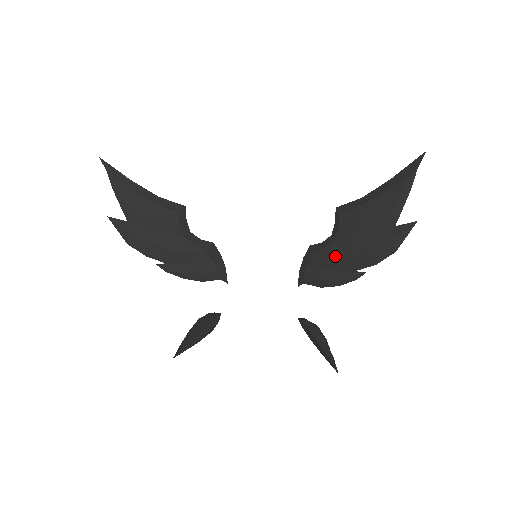
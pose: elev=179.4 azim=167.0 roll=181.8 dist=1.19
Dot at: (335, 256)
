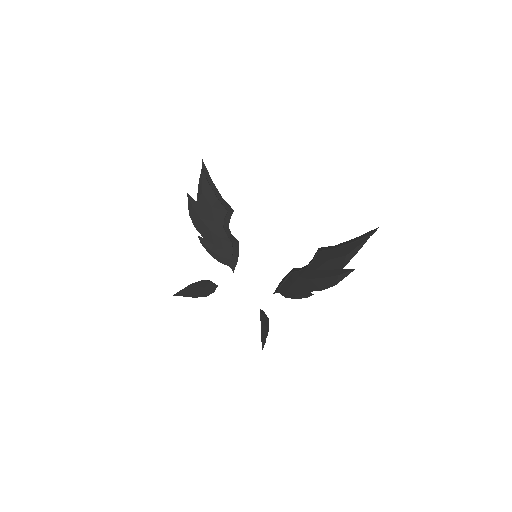
Dot at: (302, 277)
